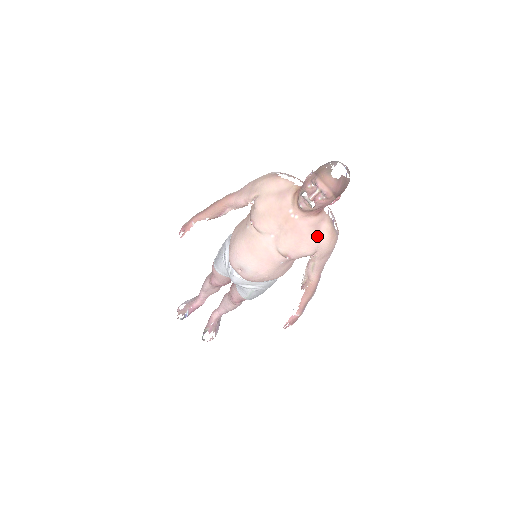
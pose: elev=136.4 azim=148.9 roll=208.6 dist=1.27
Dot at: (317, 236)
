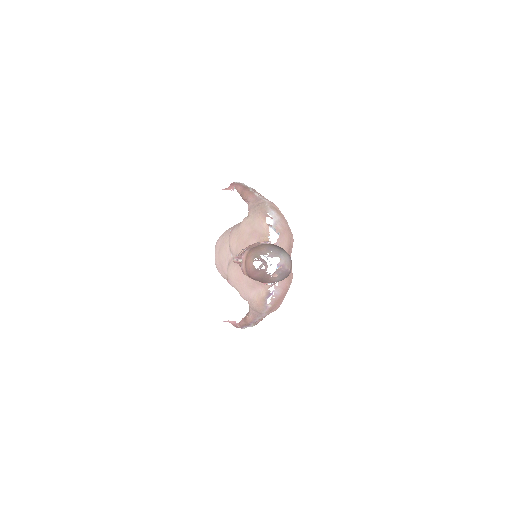
Dot at: (250, 291)
